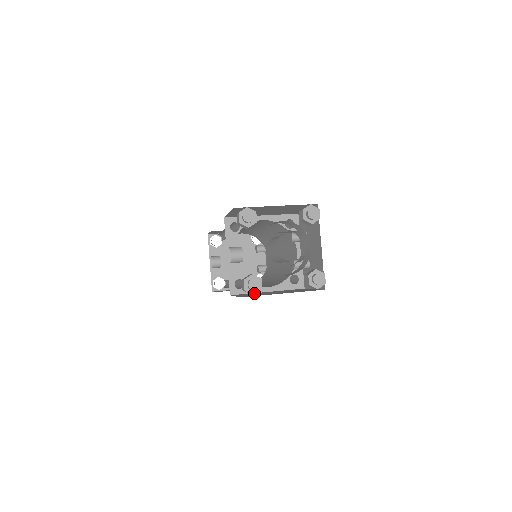
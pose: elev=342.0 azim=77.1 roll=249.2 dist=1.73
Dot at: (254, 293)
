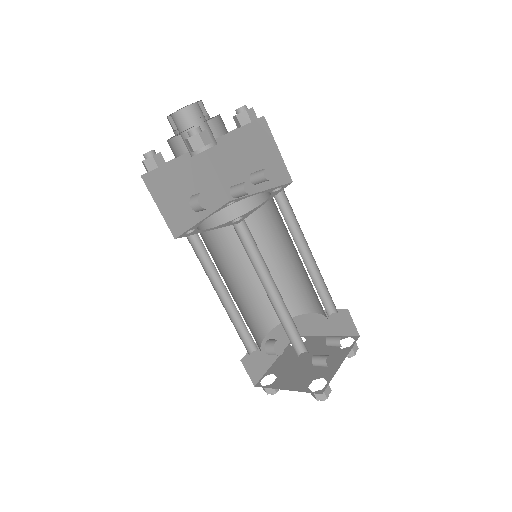
Dot at: (144, 160)
